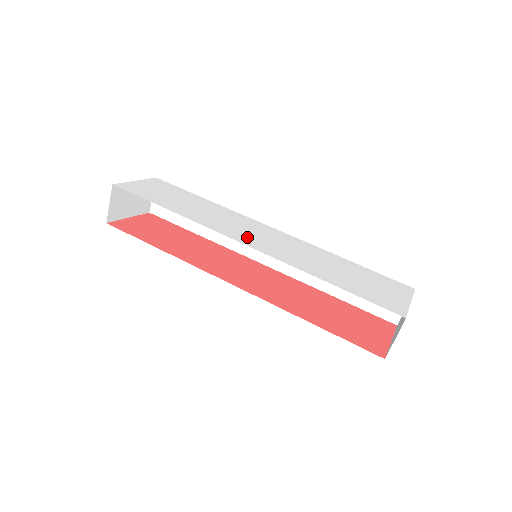
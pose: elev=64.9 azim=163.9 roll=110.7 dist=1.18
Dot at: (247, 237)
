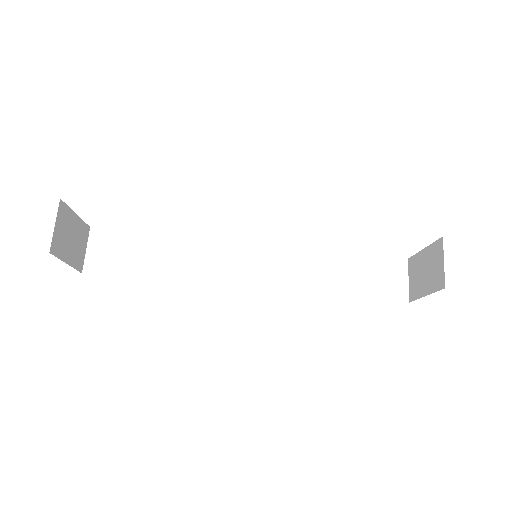
Dot at: occluded
